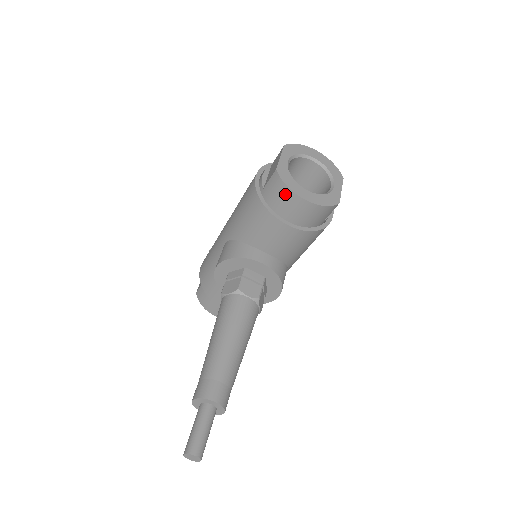
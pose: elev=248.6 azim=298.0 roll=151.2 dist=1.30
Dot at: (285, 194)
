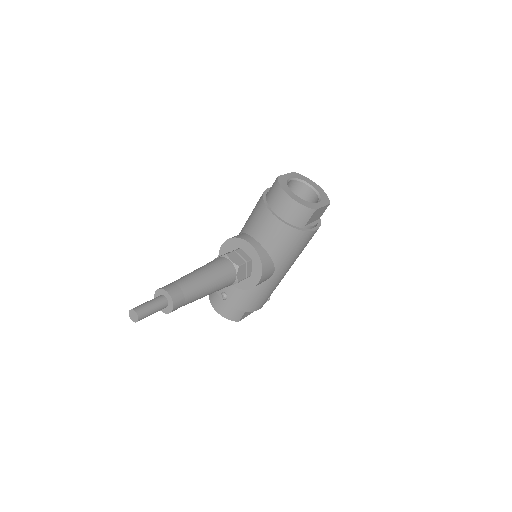
Dot at: (277, 191)
